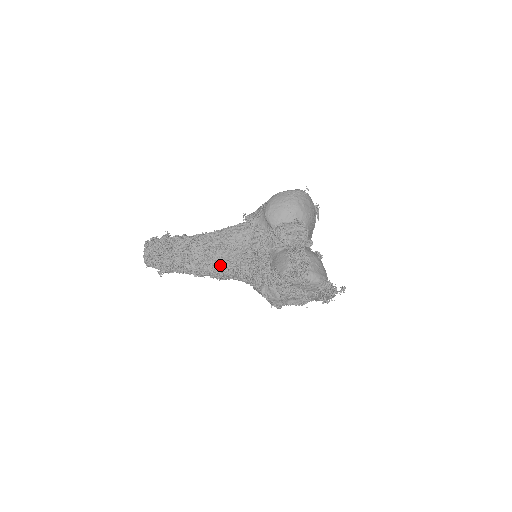
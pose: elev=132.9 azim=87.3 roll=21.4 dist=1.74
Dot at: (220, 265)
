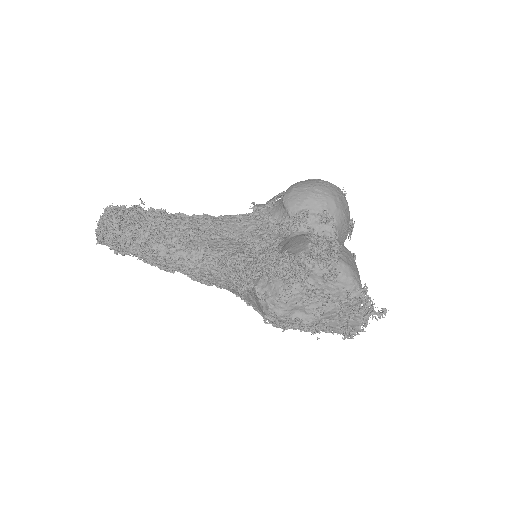
Dot at: (202, 251)
